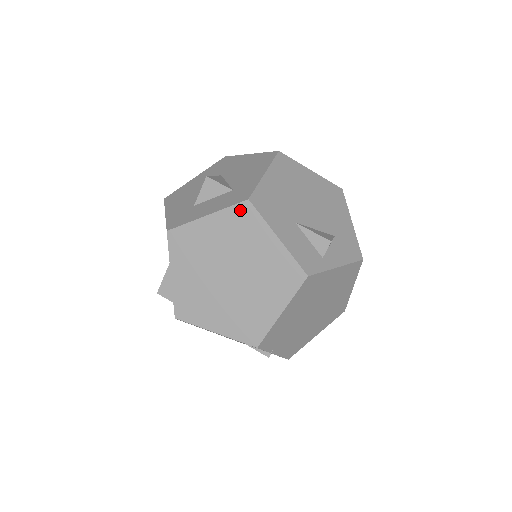
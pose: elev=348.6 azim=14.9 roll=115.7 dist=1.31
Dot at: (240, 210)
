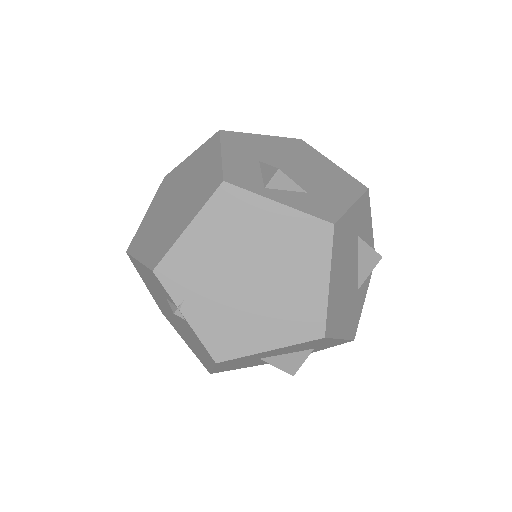
Dot at: (210, 141)
